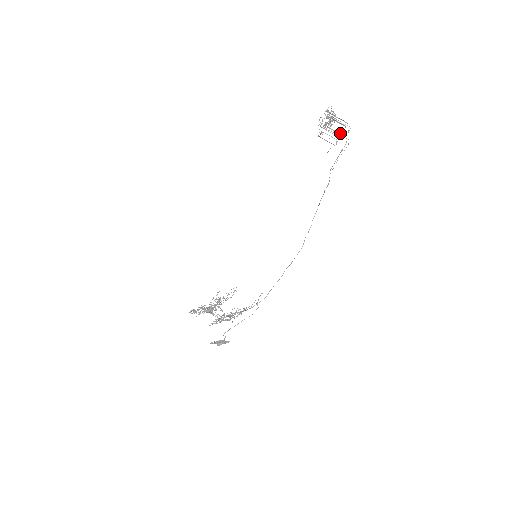
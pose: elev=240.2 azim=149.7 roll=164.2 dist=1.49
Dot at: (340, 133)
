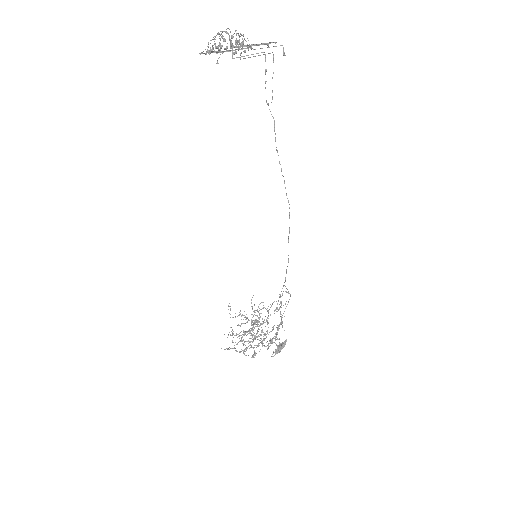
Dot at: occluded
